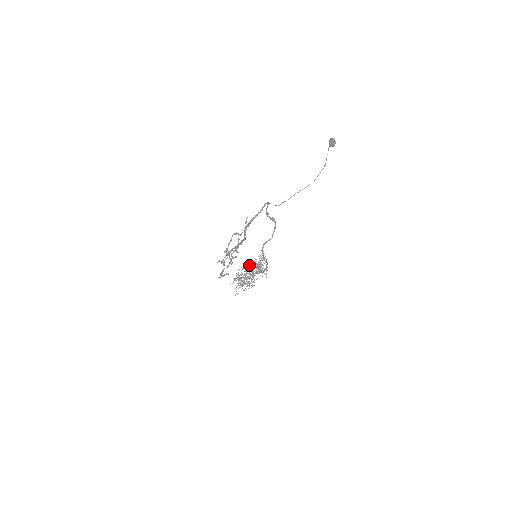
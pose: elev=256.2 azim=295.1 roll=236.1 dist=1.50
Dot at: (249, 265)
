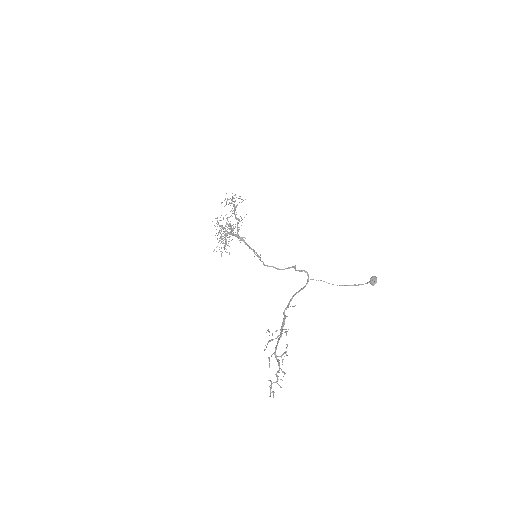
Dot at: occluded
